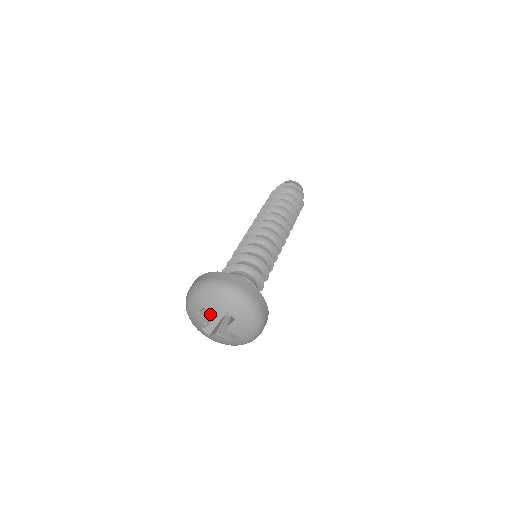
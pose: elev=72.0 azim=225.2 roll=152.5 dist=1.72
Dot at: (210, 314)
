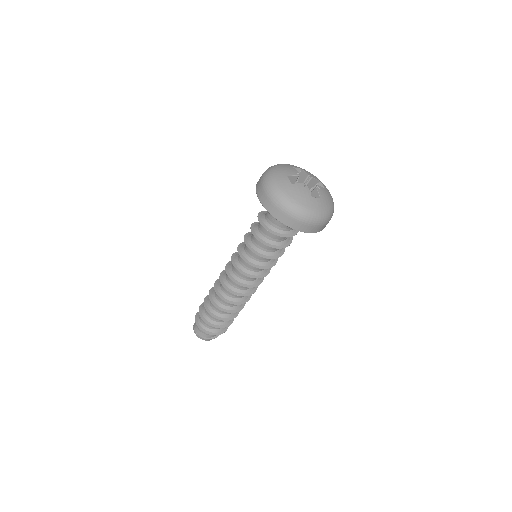
Dot at: (306, 172)
